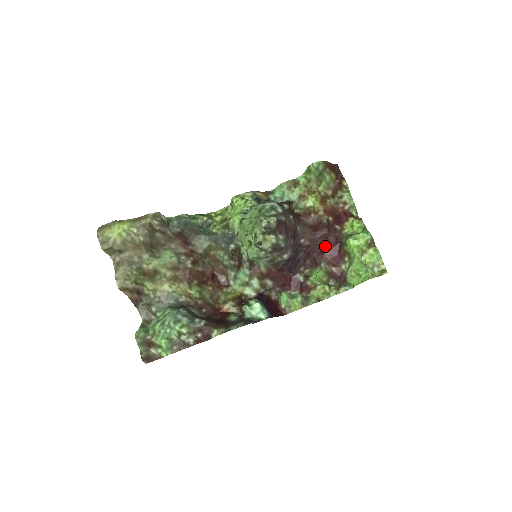
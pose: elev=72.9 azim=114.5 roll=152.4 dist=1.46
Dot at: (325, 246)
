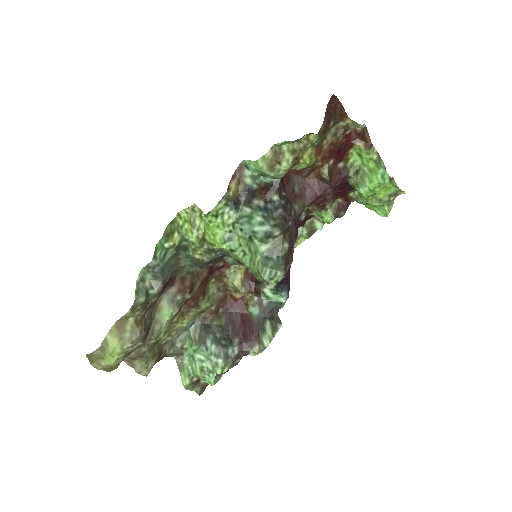
Dot at: occluded
